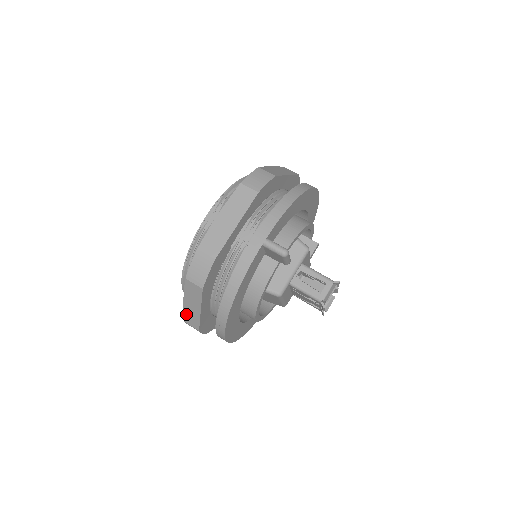
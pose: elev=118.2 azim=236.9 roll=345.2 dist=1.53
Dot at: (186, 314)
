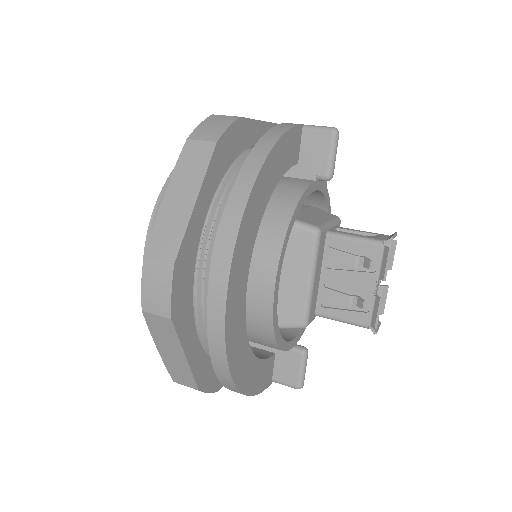
Dot at: (157, 231)
